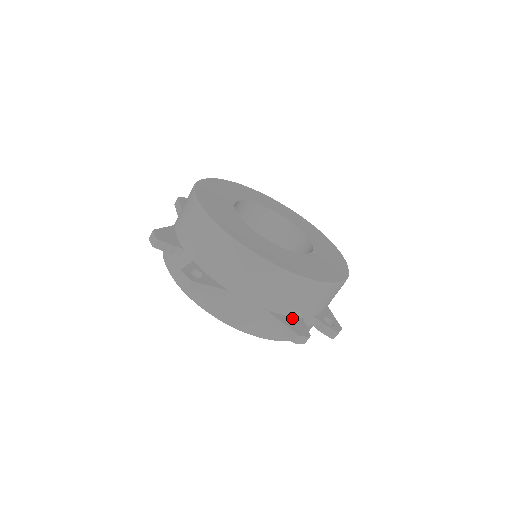
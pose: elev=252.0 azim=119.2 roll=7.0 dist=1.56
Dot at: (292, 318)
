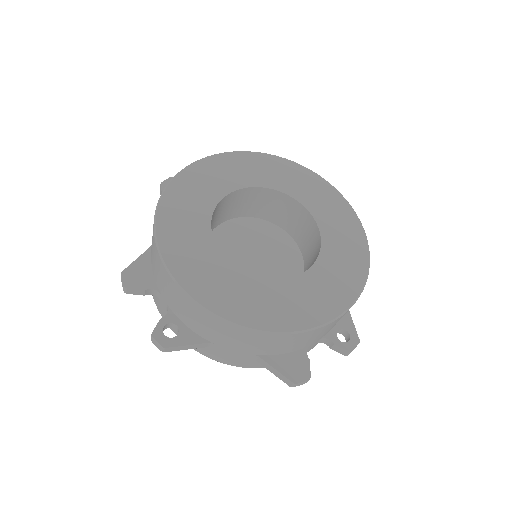
Dot at: (290, 355)
